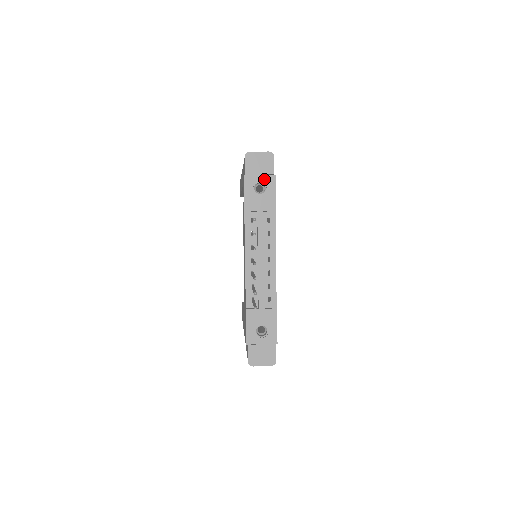
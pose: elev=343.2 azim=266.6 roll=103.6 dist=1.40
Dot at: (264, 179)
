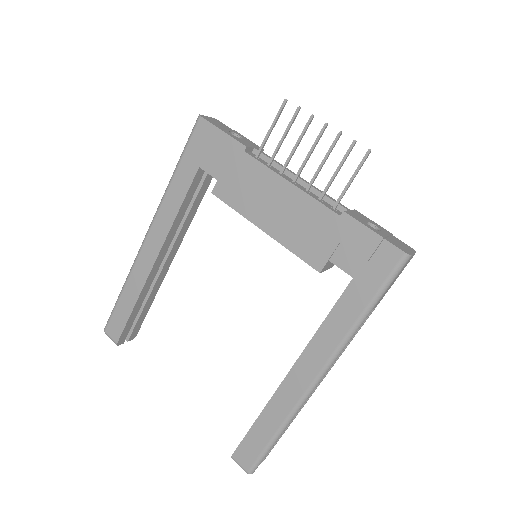
Dot at: (231, 131)
